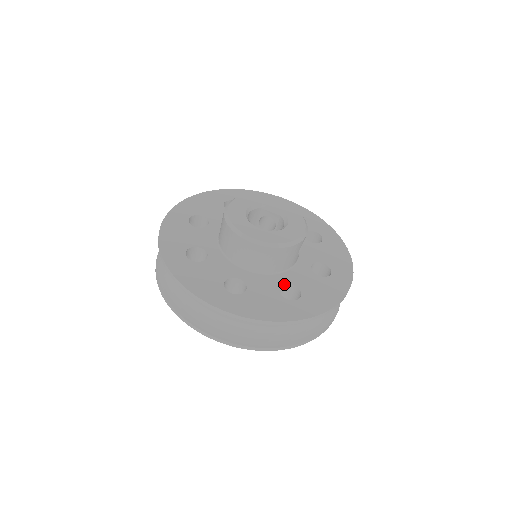
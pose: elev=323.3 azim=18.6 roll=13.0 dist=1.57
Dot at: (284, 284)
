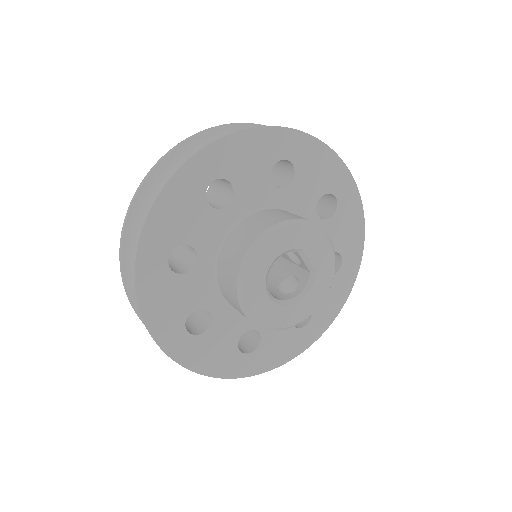
Dot at: (251, 329)
